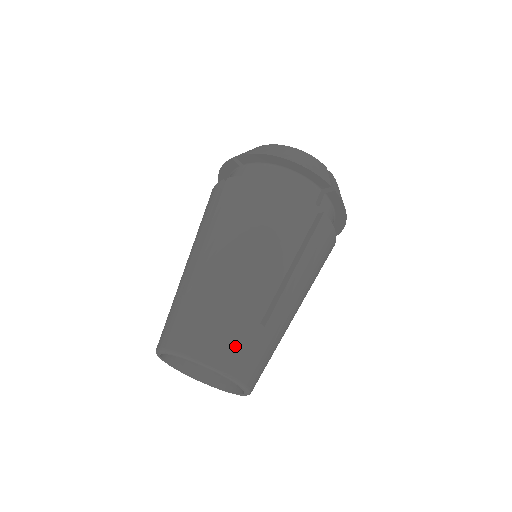
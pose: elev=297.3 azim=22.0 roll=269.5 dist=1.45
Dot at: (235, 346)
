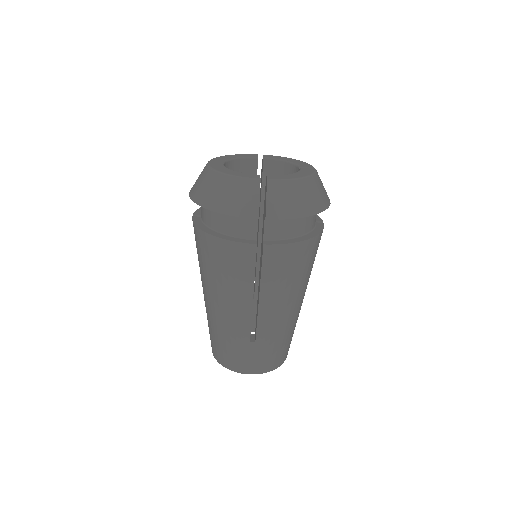
Dot at: (239, 358)
